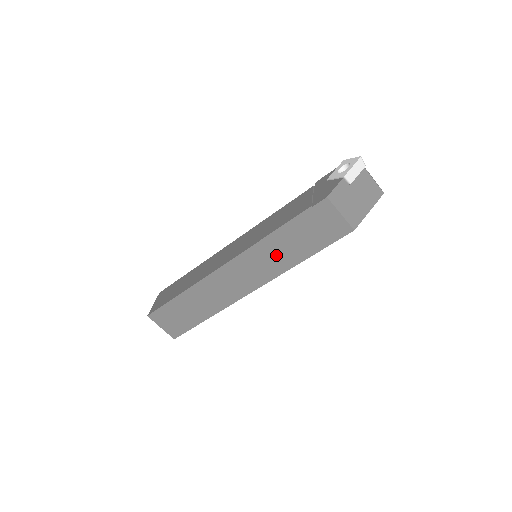
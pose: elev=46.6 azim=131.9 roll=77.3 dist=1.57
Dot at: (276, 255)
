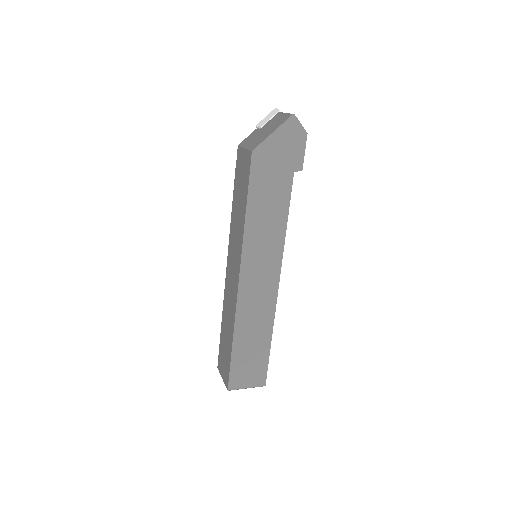
Dot at: (237, 228)
